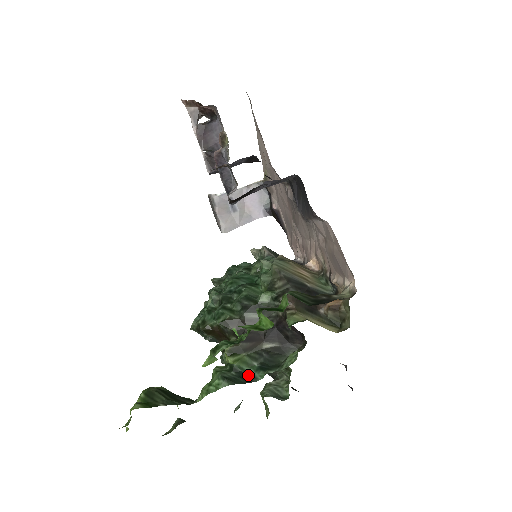
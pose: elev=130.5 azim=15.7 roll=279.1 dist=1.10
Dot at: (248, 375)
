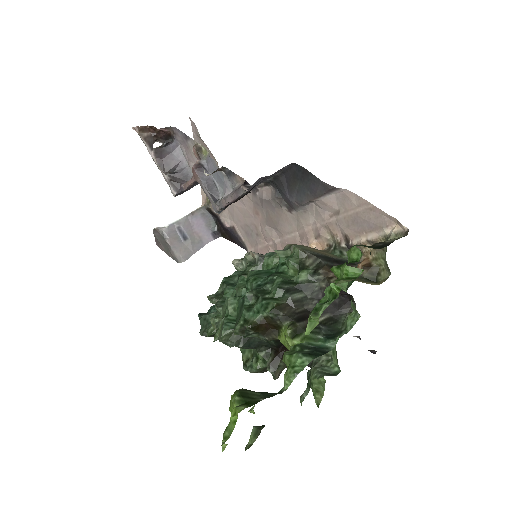
Dot at: (320, 348)
